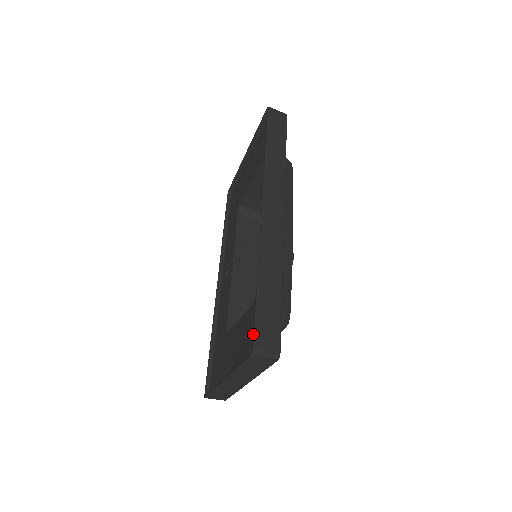
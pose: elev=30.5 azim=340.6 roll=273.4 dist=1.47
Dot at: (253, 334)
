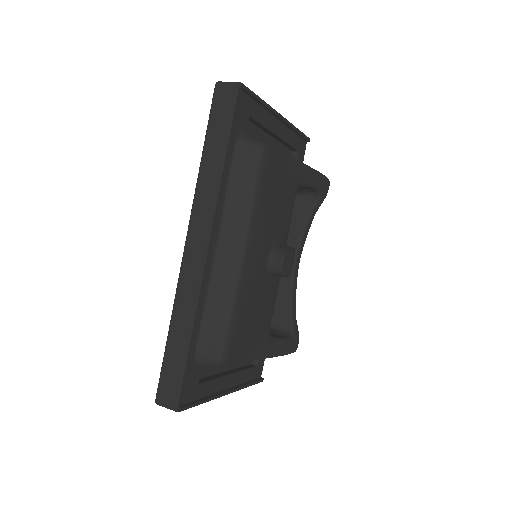
Dot at: occluded
